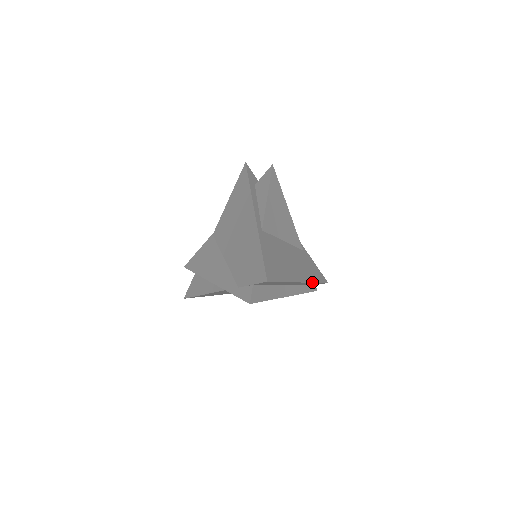
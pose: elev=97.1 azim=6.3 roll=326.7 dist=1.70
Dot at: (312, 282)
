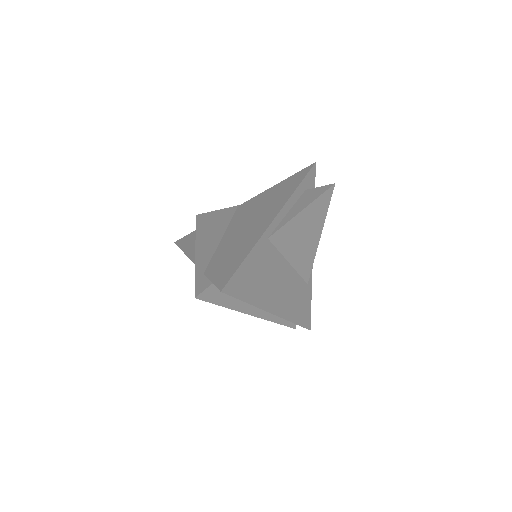
Dot at: (288, 320)
